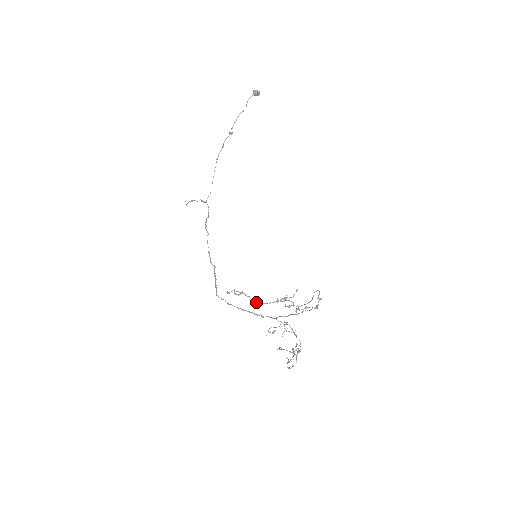
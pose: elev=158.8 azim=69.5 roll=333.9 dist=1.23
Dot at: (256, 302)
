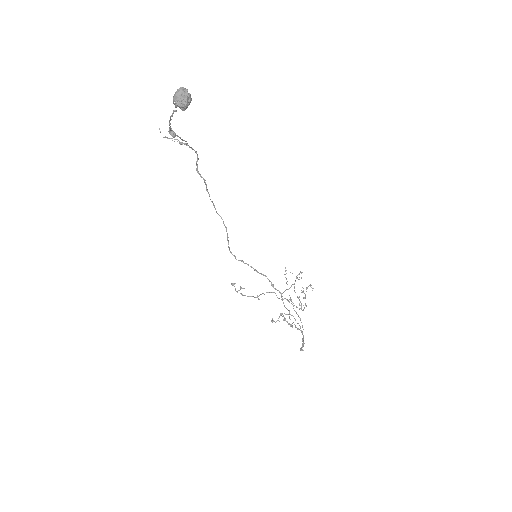
Dot at: occluded
